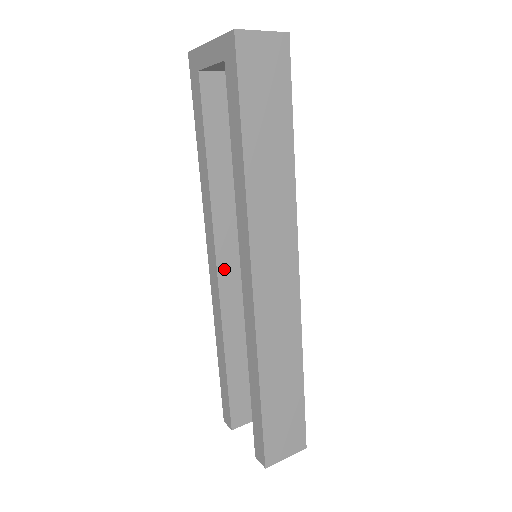
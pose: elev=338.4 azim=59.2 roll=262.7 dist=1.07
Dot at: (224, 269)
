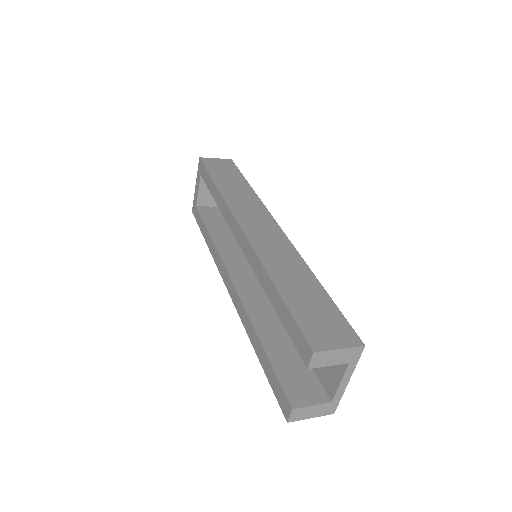
Dot at: (238, 281)
